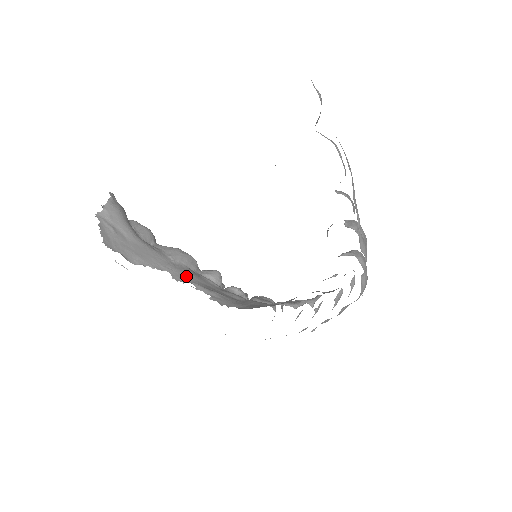
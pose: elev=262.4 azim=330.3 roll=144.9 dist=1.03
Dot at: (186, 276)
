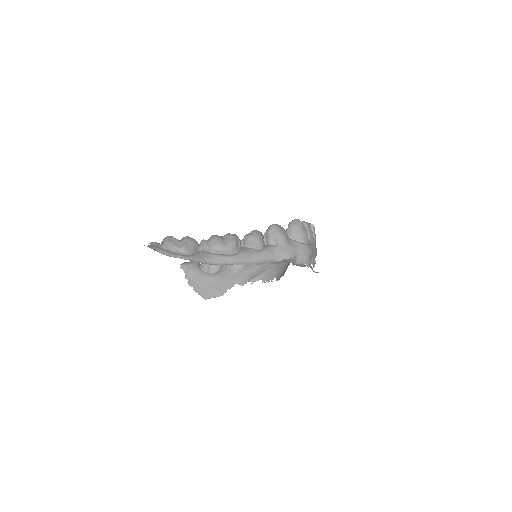
Dot at: (245, 277)
